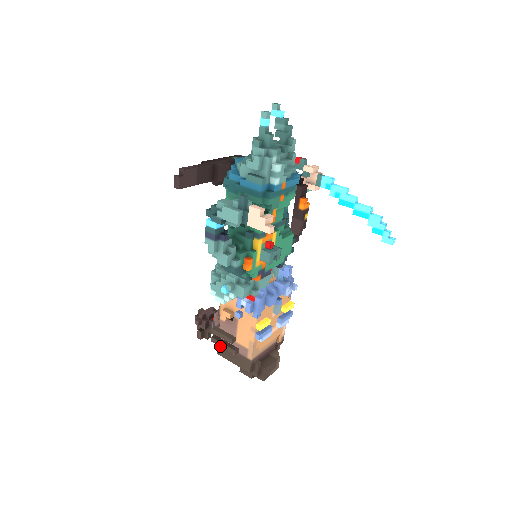
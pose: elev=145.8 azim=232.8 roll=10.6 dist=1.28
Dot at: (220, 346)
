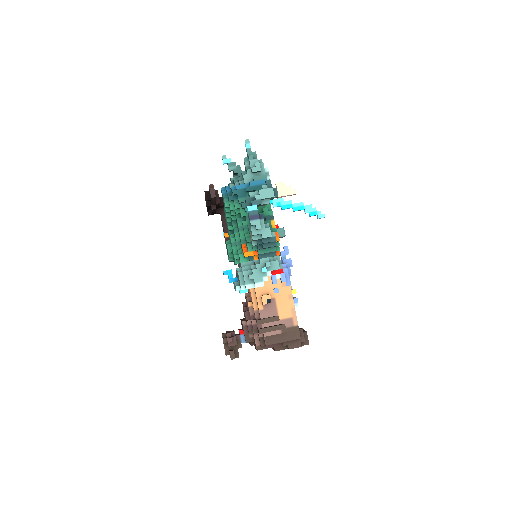
Dot at: (270, 331)
